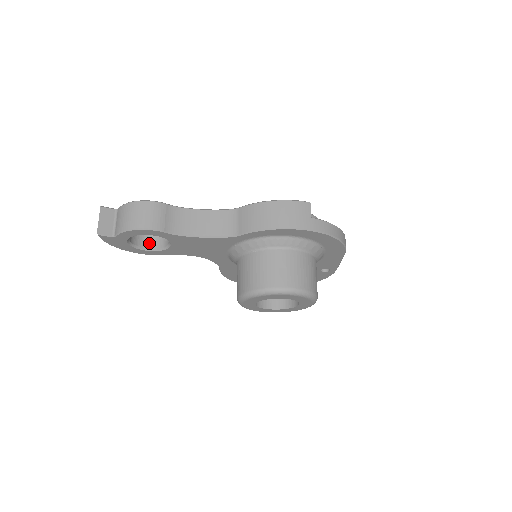
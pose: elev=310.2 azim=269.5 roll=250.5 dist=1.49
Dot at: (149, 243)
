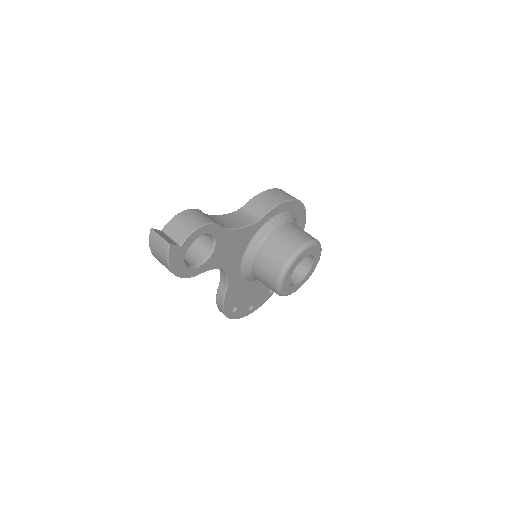
Dot at: (189, 263)
